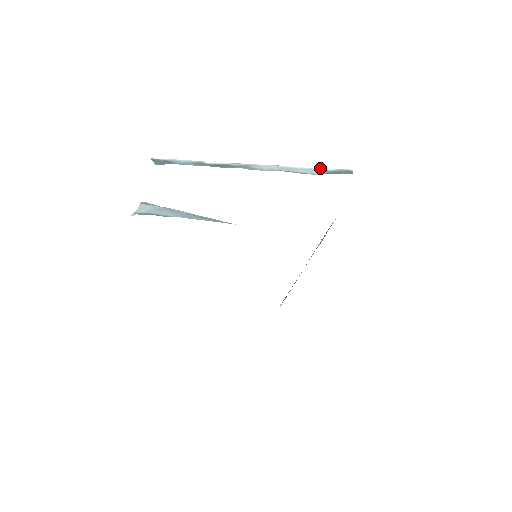
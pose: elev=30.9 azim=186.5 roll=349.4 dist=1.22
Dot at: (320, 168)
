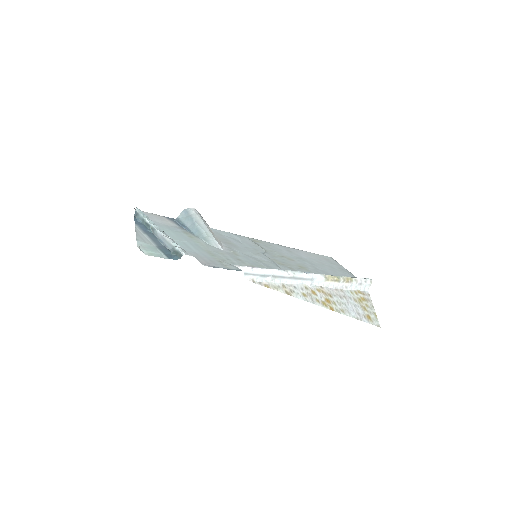
Dot at: (173, 245)
